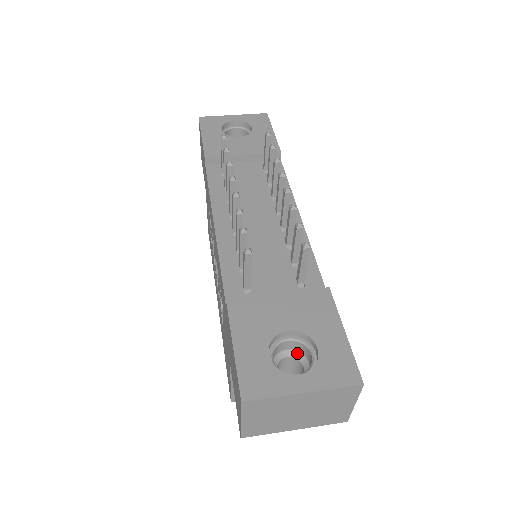
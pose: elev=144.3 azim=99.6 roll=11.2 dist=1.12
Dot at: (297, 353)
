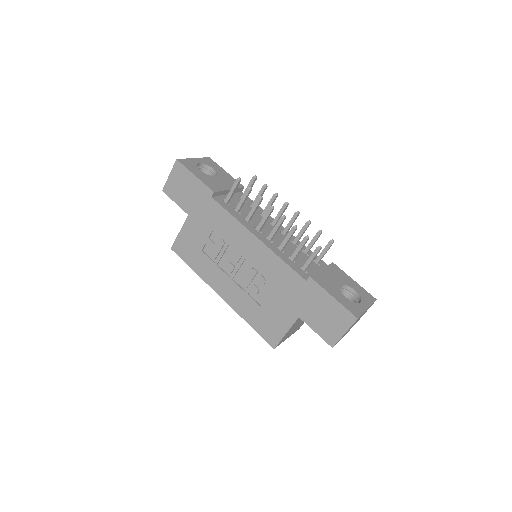
Dot at: occluded
